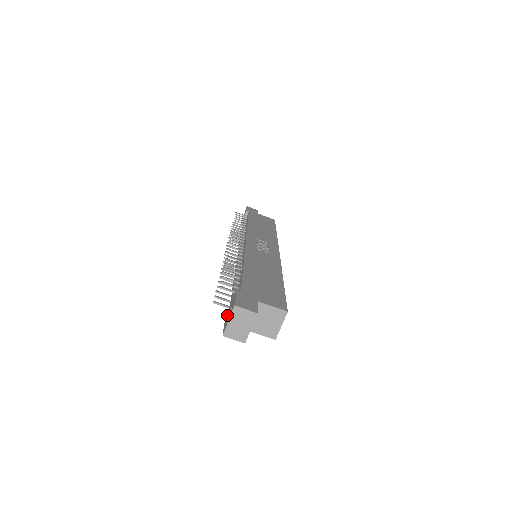
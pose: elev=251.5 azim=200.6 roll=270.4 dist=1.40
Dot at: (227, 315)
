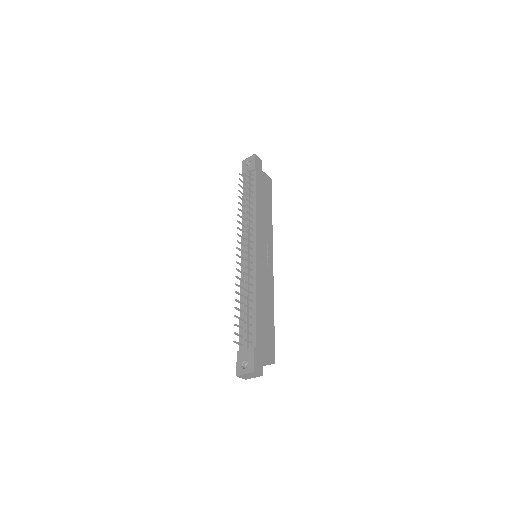
Dot at: (241, 358)
